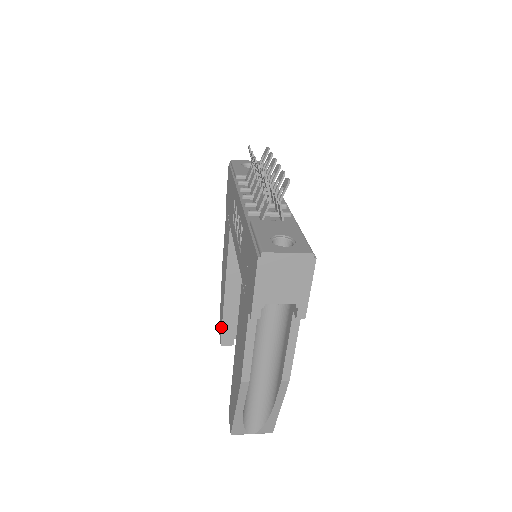
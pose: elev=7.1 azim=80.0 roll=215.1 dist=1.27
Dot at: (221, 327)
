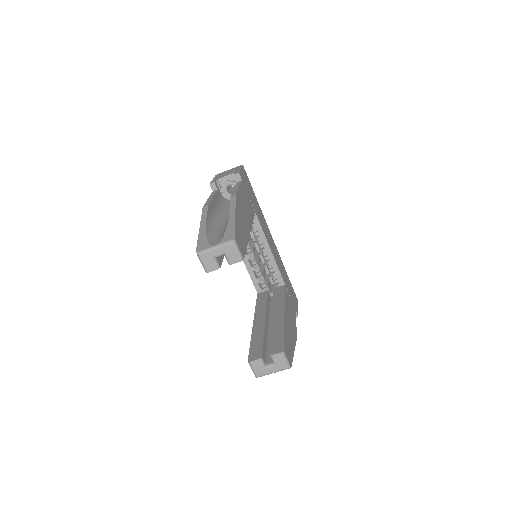
Dot at: occluded
